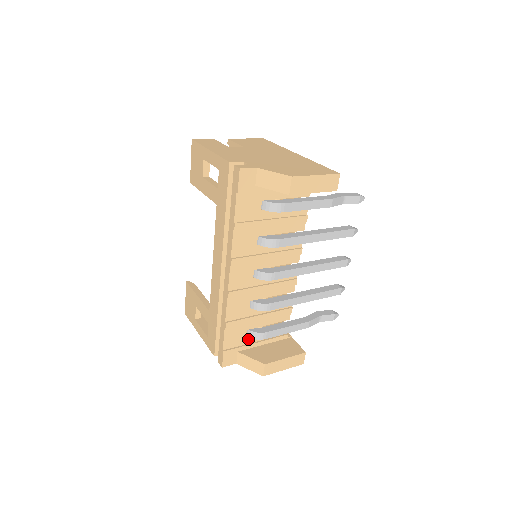
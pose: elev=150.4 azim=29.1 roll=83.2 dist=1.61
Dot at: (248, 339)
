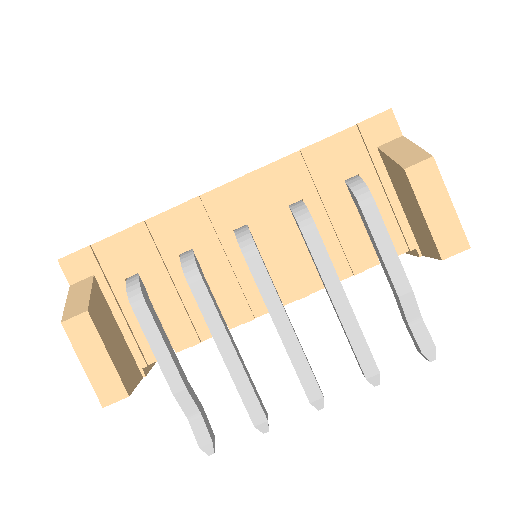
Dot at: (122, 286)
